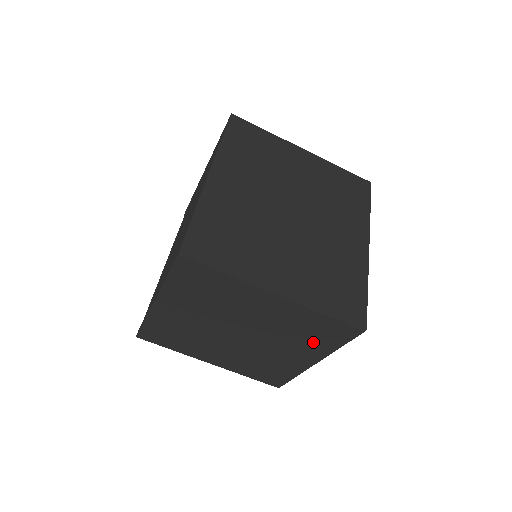
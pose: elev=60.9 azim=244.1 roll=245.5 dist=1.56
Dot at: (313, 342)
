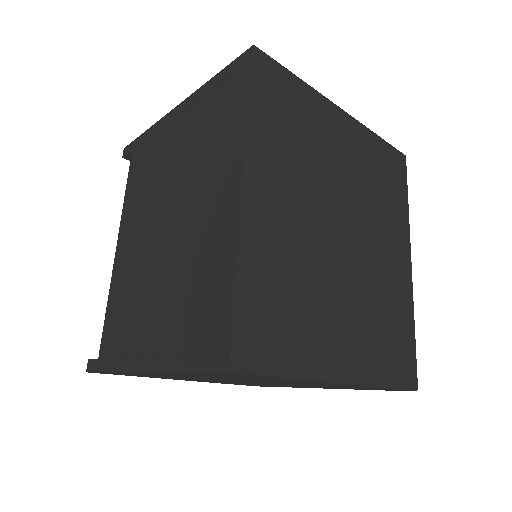
Dot at: occluded
